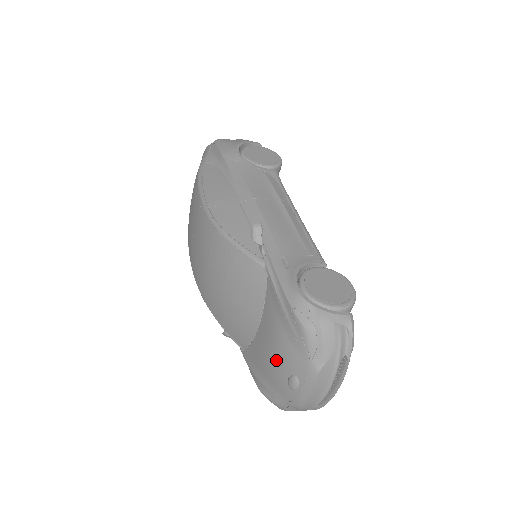
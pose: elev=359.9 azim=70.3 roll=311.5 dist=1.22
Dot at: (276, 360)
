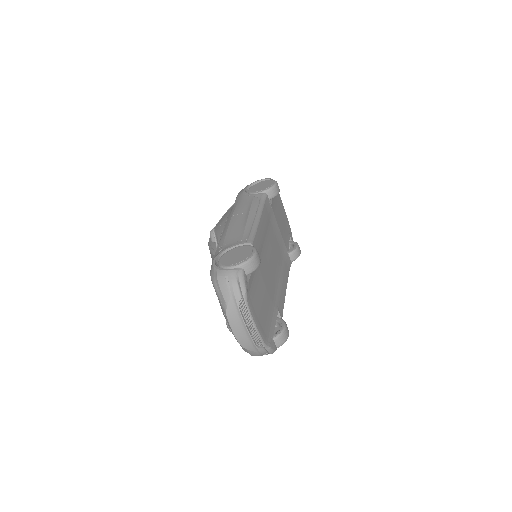
Dot at: occluded
